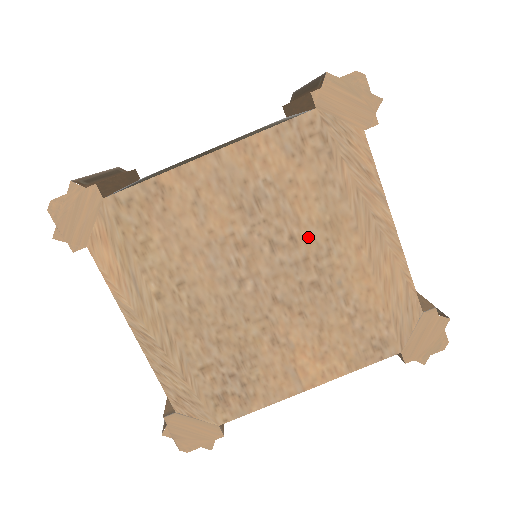
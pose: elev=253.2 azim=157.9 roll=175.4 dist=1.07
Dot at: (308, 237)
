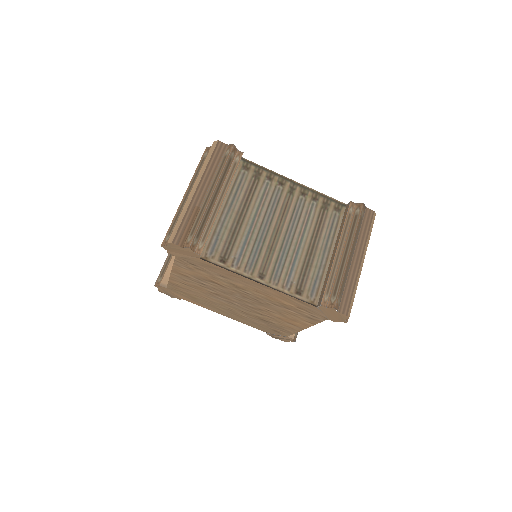
Dot at: (233, 290)
